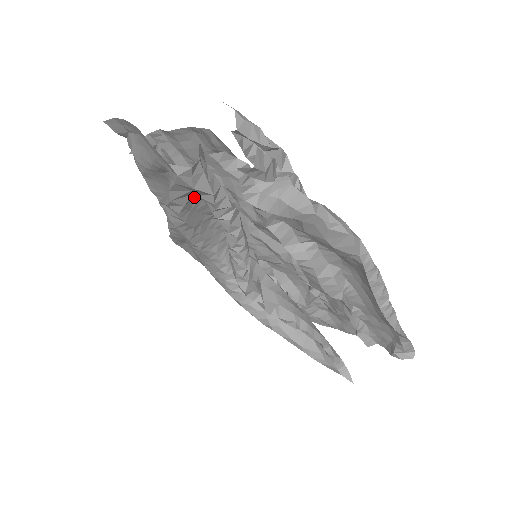
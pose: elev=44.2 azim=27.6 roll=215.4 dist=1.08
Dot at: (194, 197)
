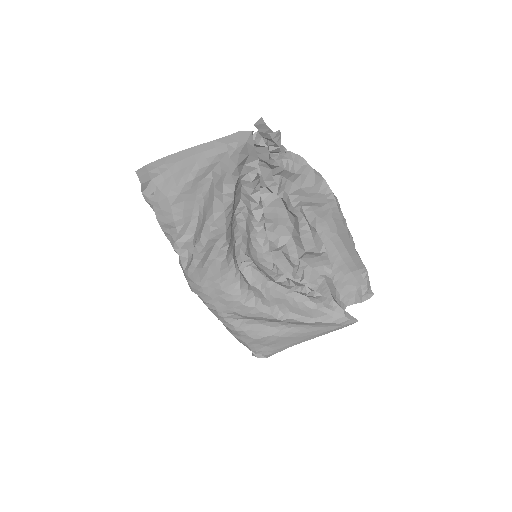
Dot at: (241, 172)
